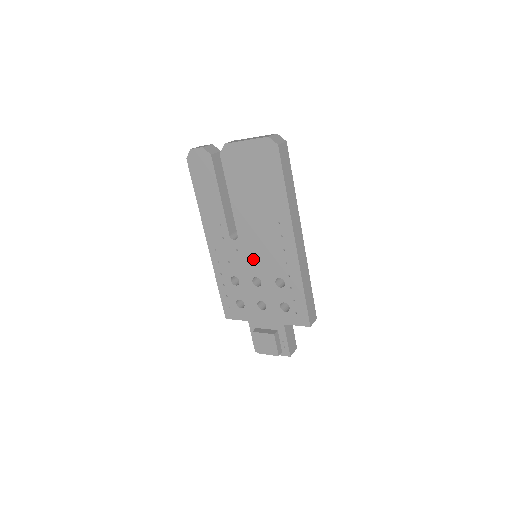
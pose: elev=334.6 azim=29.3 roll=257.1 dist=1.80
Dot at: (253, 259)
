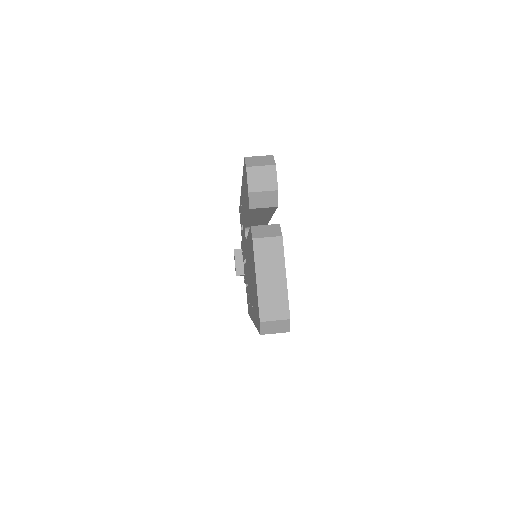
Dot at: (246, 258)
